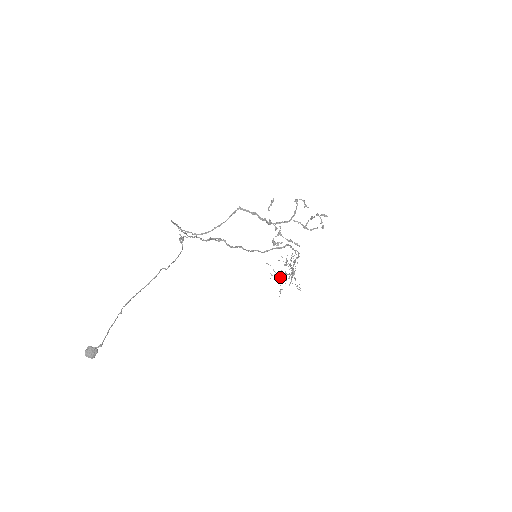
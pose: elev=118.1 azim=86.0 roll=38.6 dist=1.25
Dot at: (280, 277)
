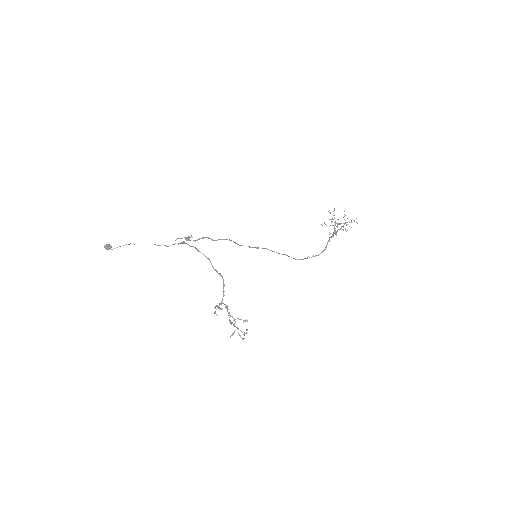
Dot at: occluded
